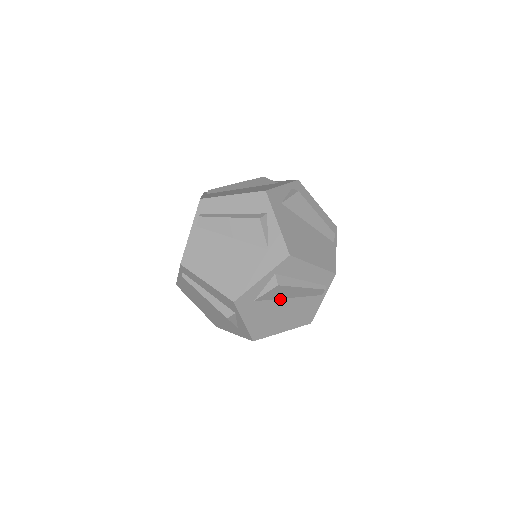
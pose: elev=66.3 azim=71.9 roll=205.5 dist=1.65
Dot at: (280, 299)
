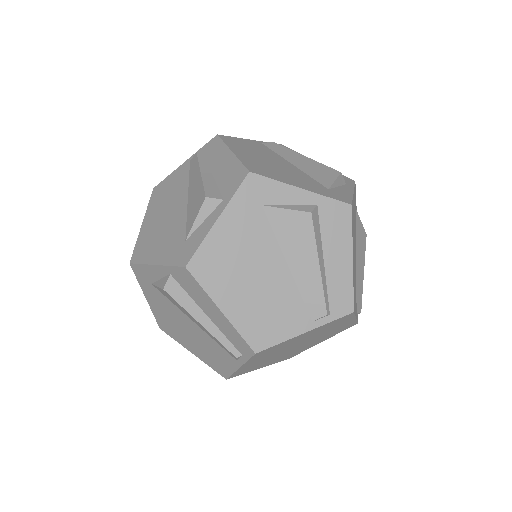
Dot at: (280, 250)
